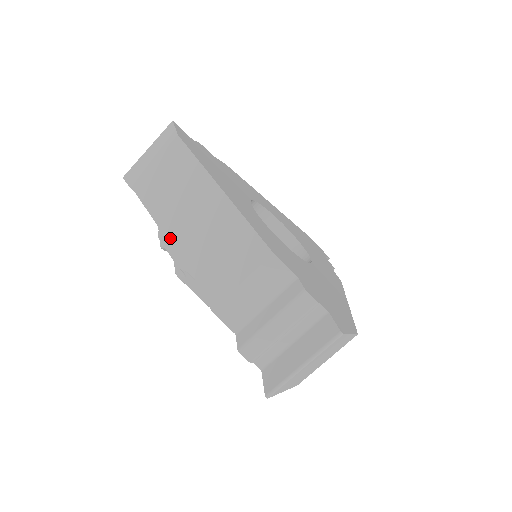
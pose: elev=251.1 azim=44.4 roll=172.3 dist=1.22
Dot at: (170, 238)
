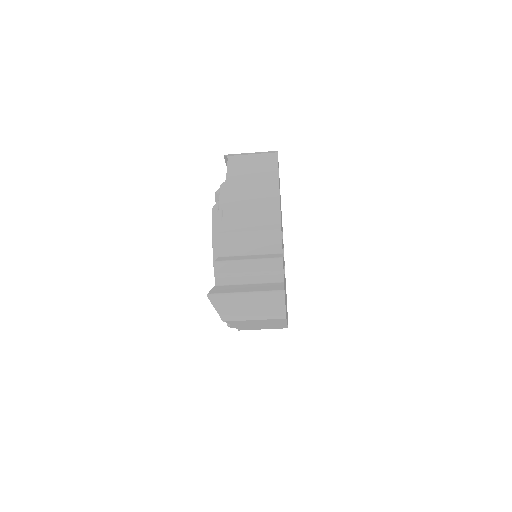
Dot at: (228, 189)
